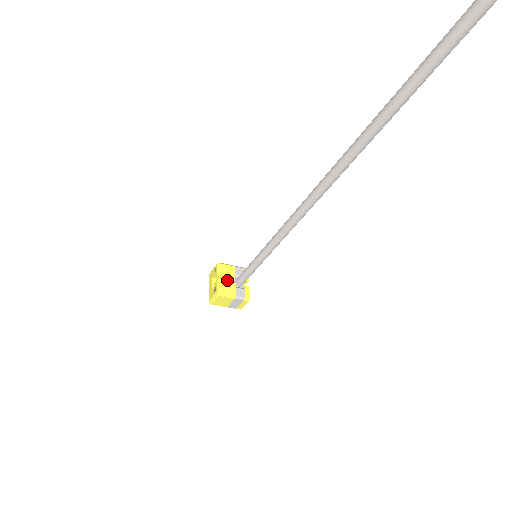
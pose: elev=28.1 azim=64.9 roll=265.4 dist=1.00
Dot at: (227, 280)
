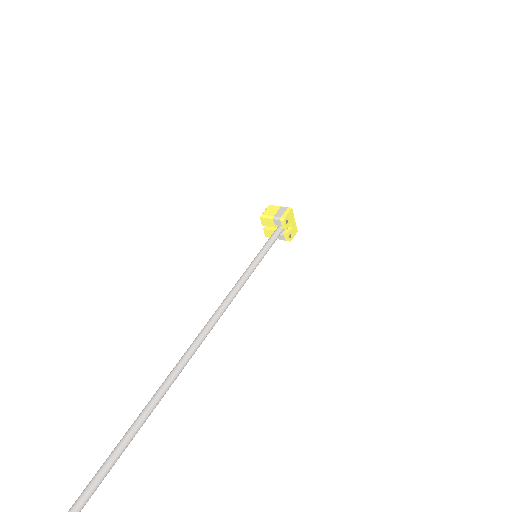
Dot at: occluded
